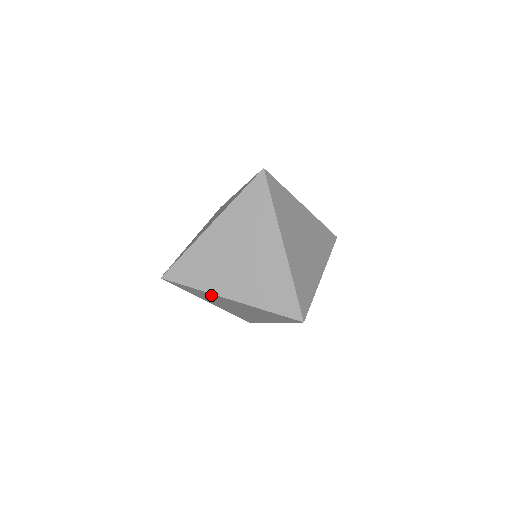
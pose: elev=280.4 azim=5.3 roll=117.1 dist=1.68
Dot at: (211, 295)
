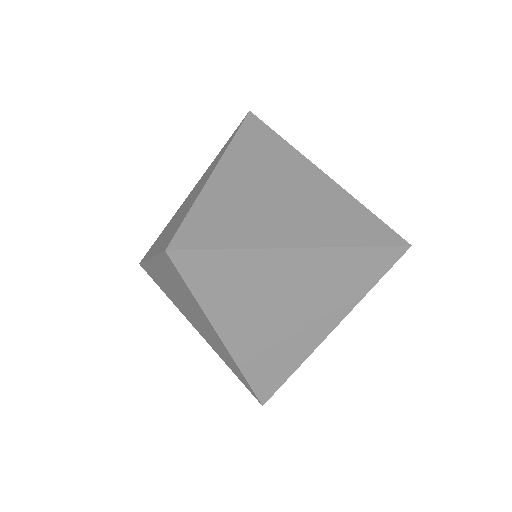
Dot at: (154, 271)
